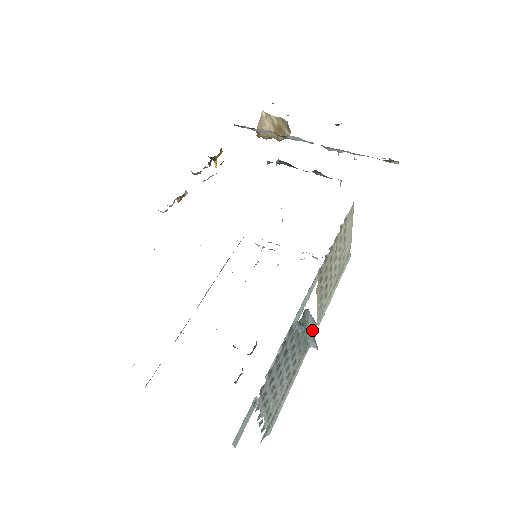
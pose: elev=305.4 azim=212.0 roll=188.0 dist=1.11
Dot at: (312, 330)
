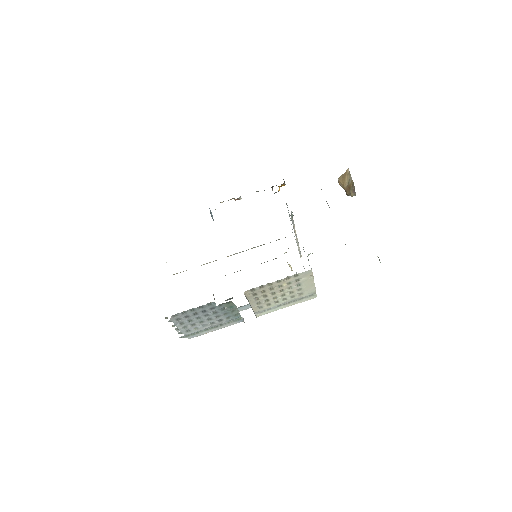
Dot at: occluded
